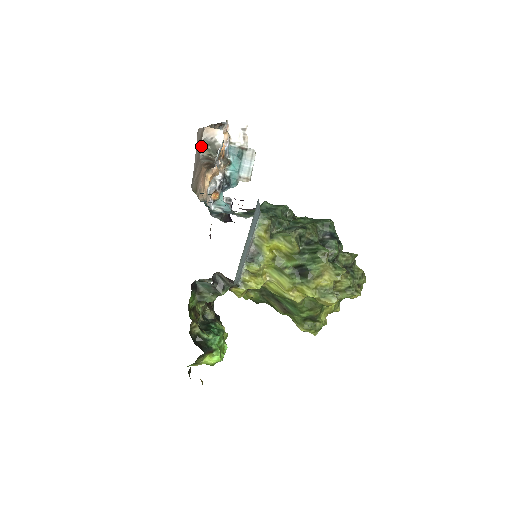
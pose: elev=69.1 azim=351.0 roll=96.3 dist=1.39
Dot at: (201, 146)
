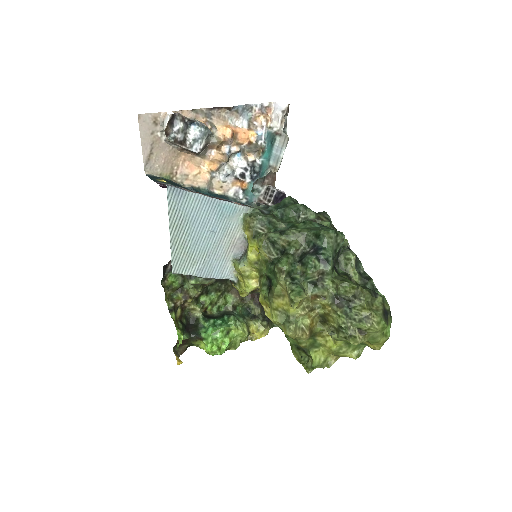
Dot at: (163, 131)
